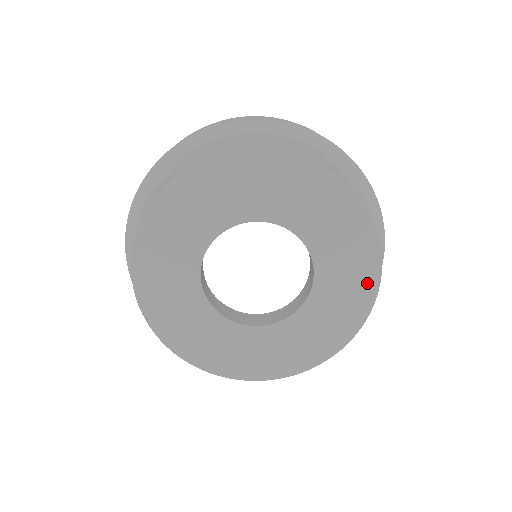
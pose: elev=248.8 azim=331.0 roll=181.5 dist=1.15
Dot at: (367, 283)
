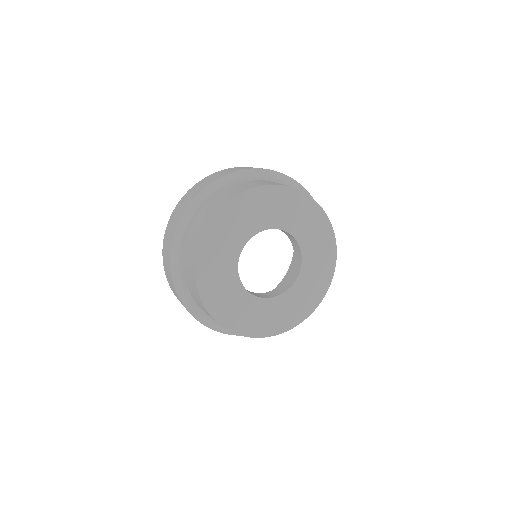
Dot at: (309, 307)
